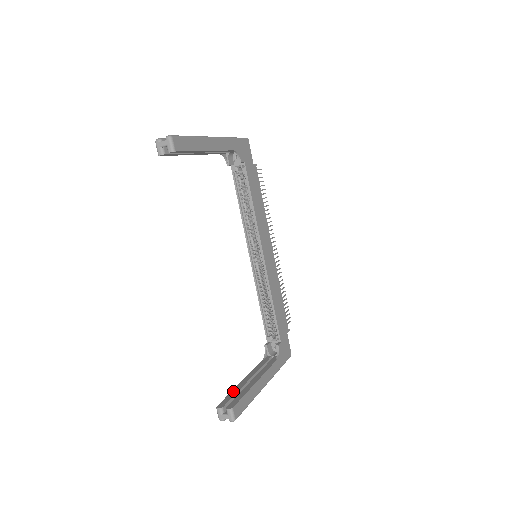
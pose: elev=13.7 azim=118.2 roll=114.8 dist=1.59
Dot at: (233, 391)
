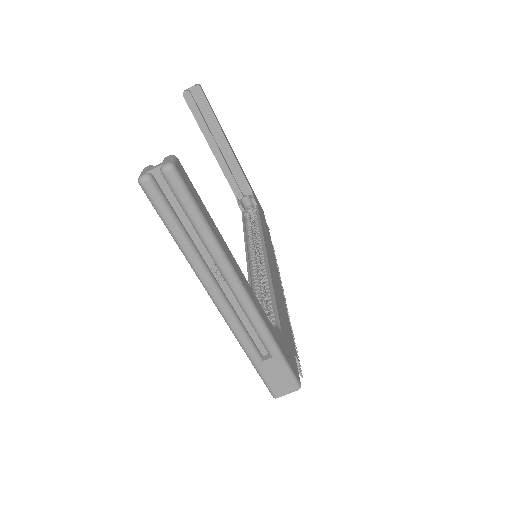
Dot at: occluded
